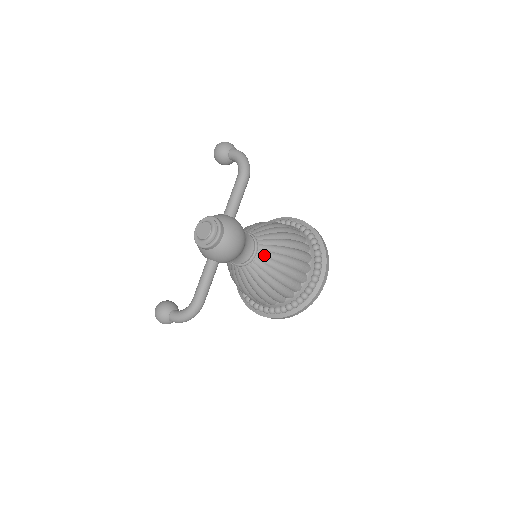
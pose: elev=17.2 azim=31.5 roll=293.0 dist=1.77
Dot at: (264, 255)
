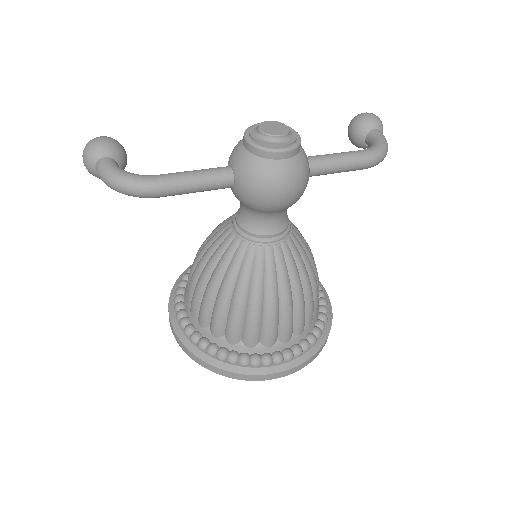
Dot at: (276, 255)
